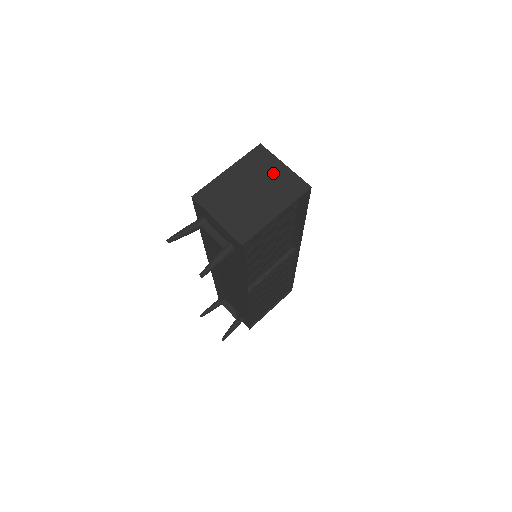
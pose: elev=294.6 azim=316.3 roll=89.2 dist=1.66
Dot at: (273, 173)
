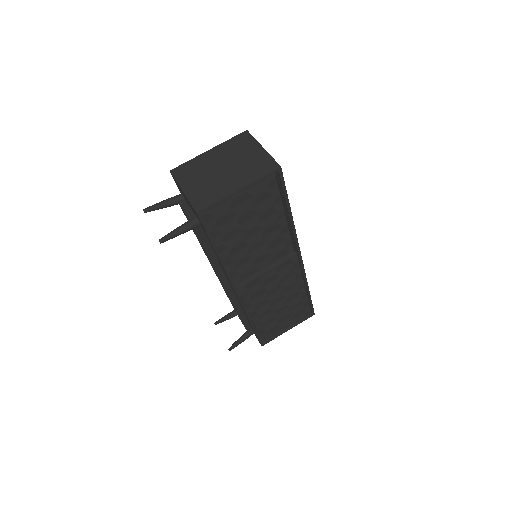
Dot at: (249, 154)
